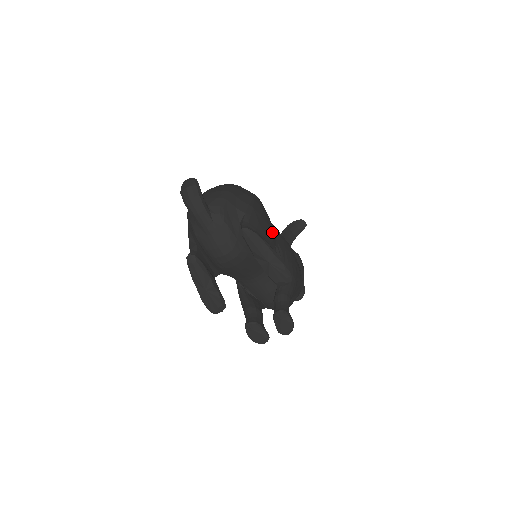
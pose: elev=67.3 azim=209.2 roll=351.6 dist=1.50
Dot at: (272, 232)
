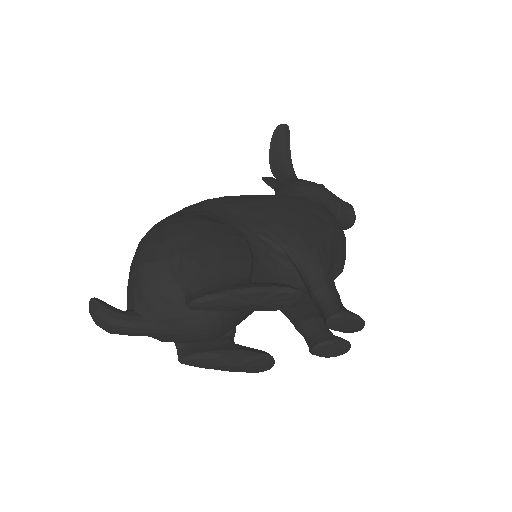
Dot at: (232, 248)
